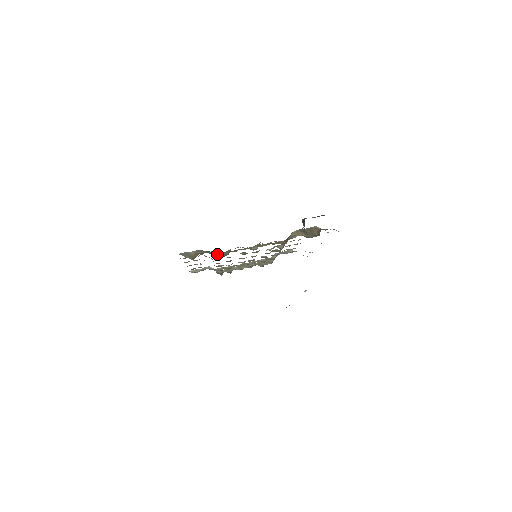
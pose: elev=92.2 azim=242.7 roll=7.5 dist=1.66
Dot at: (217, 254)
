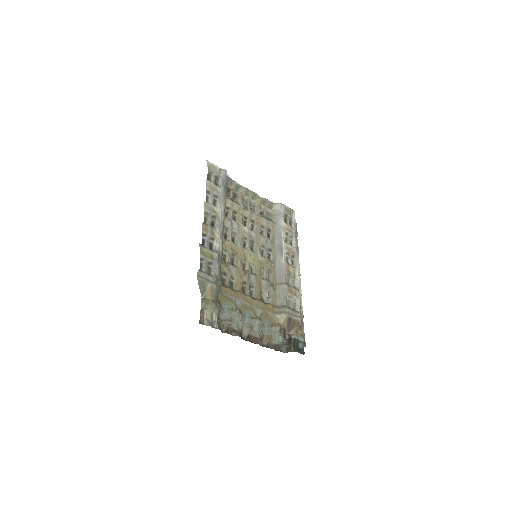
Dot at: (221, 312)
